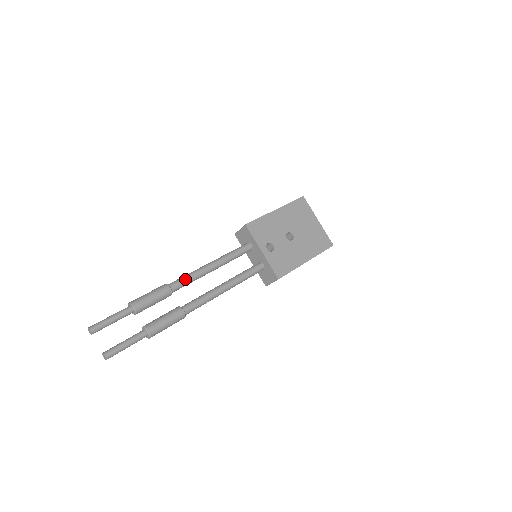
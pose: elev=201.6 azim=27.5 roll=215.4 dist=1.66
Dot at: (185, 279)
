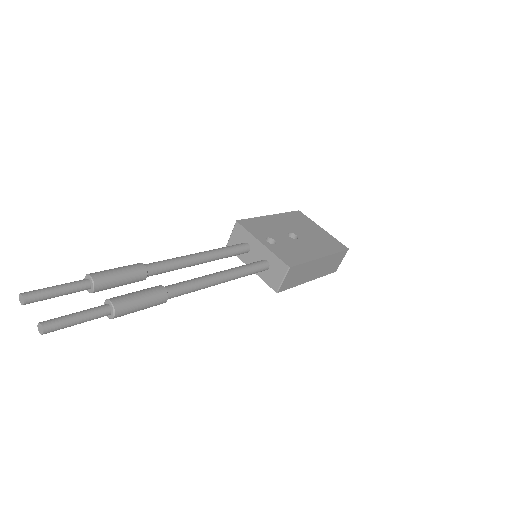
Dot at: (164, 261)
